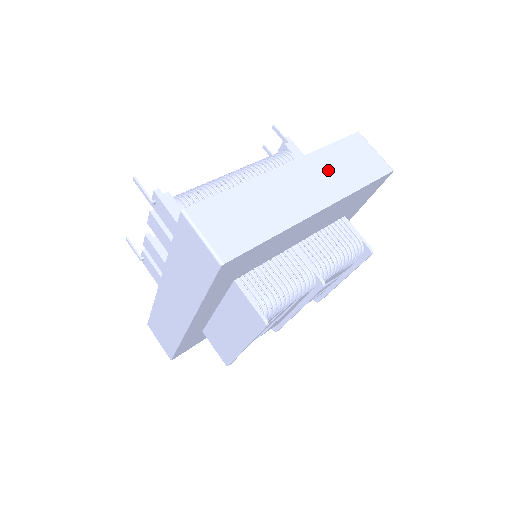
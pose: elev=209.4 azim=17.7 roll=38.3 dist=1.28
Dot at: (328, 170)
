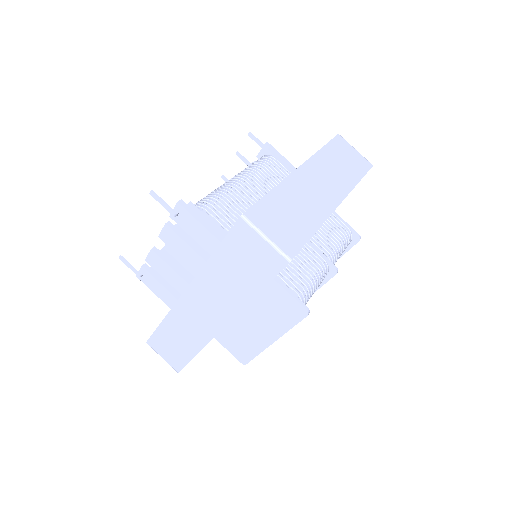
Dot at: (331, 169)
